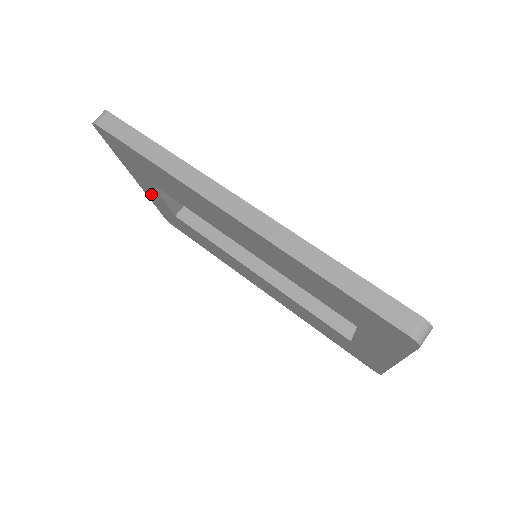
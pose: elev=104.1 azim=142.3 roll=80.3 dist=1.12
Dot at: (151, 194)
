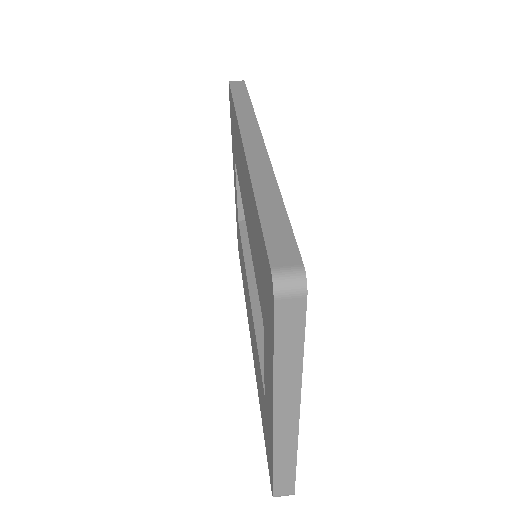
Dot at: (235, 190)
